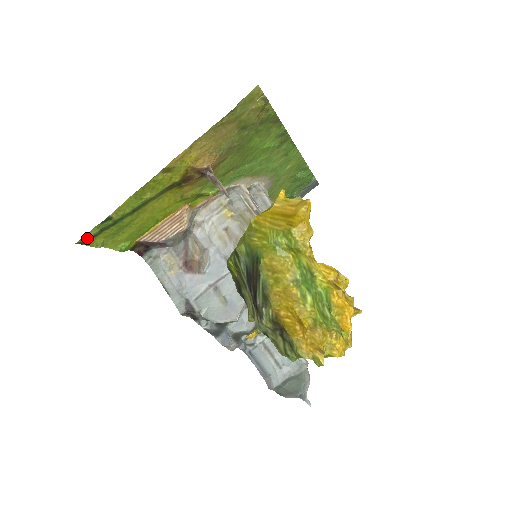
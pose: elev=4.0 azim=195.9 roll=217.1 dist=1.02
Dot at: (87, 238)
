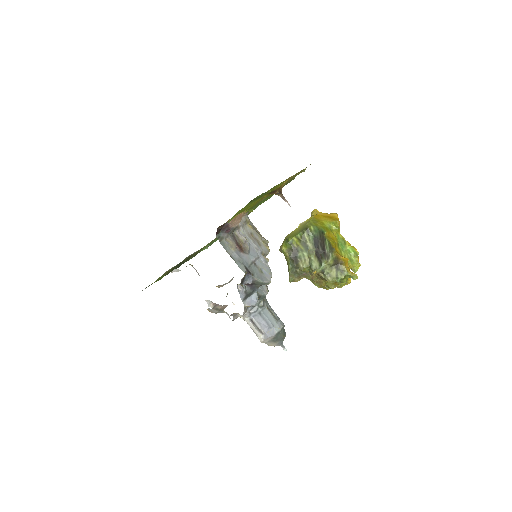
Dot at: (254, 199)
